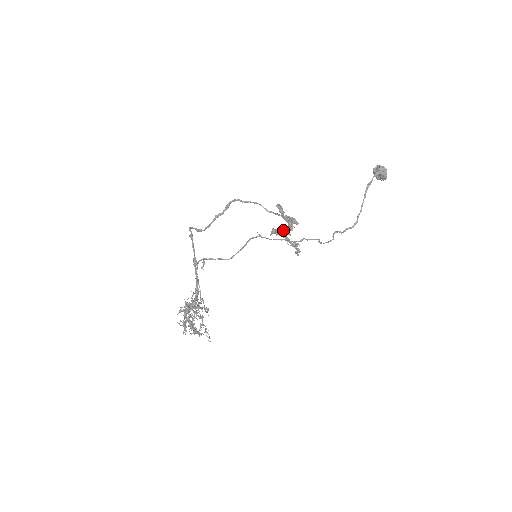
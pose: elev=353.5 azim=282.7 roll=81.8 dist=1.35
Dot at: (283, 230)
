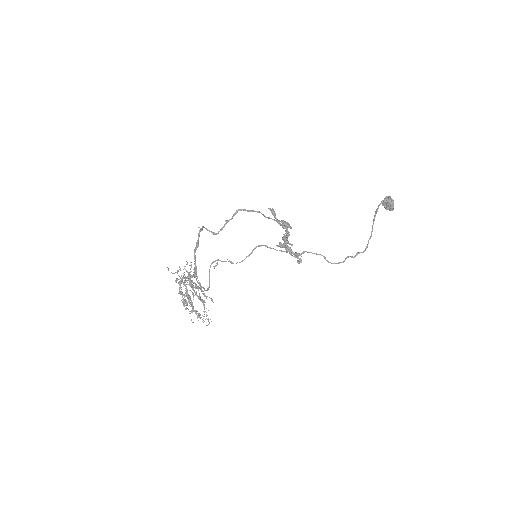
Dot at: (284, 239)
